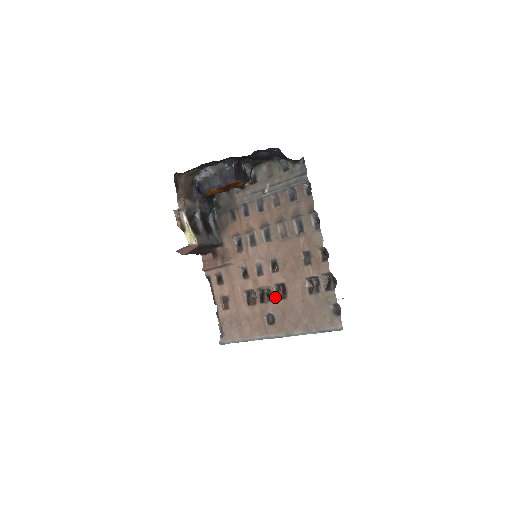
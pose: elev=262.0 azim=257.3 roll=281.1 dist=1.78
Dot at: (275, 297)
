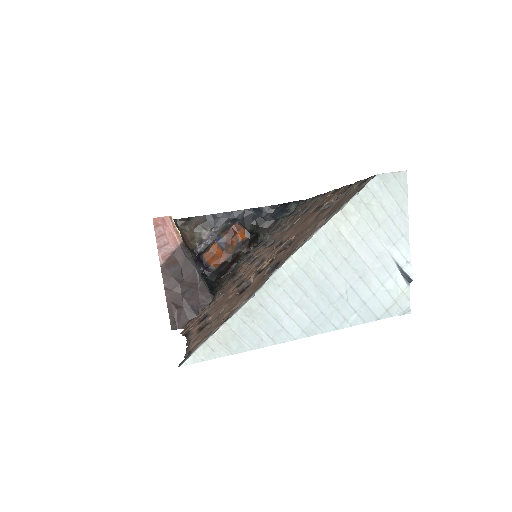
Dot at: (280, 252)
